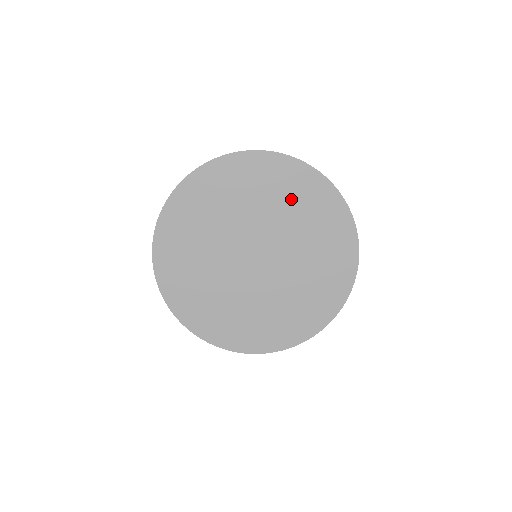
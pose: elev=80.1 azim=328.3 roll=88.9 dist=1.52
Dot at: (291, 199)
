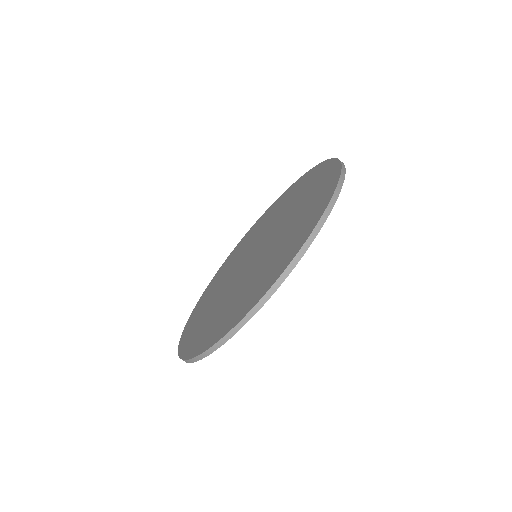
Dot at: (282, 205)
